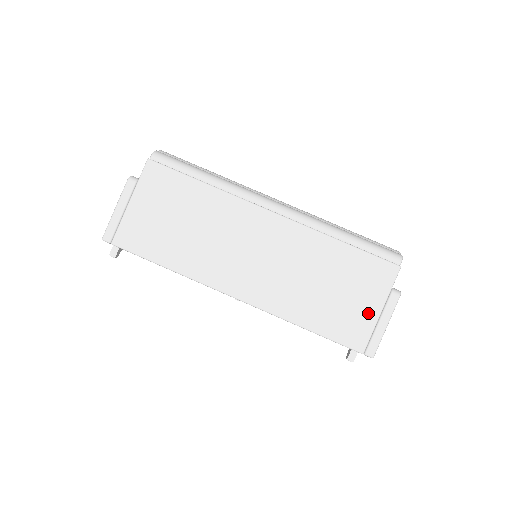
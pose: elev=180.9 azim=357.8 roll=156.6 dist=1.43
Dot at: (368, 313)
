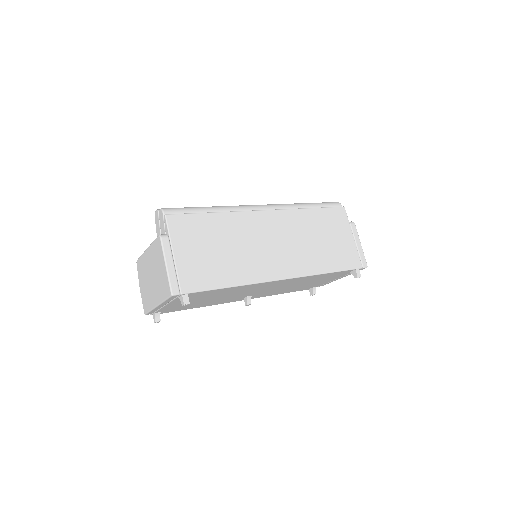
Dot at: (349, 242)
